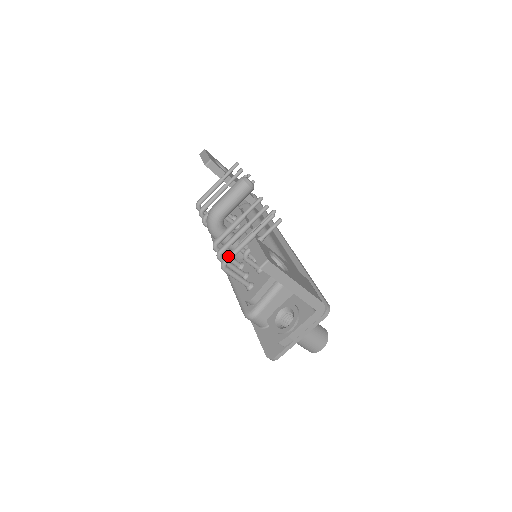
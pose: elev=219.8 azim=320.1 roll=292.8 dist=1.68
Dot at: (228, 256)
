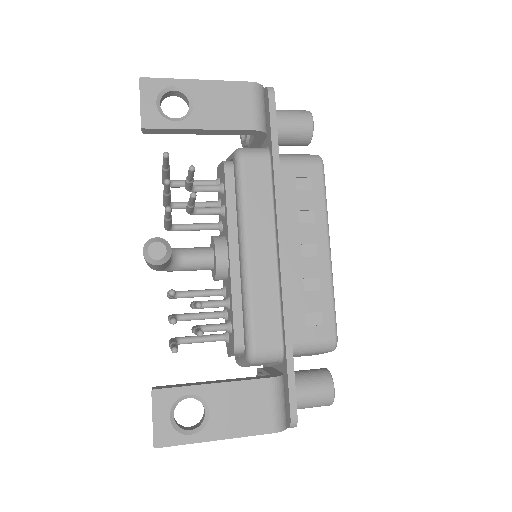
Dot at: occluded
